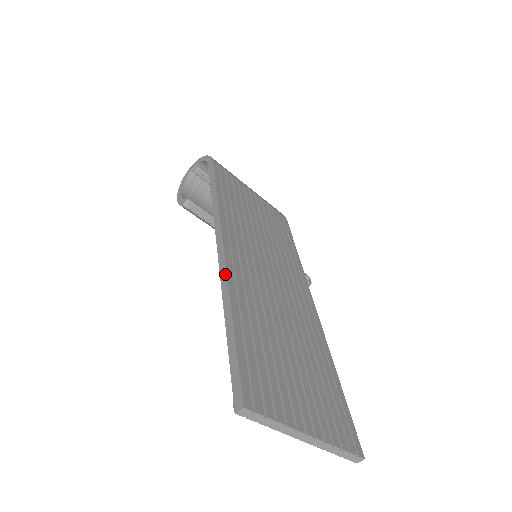
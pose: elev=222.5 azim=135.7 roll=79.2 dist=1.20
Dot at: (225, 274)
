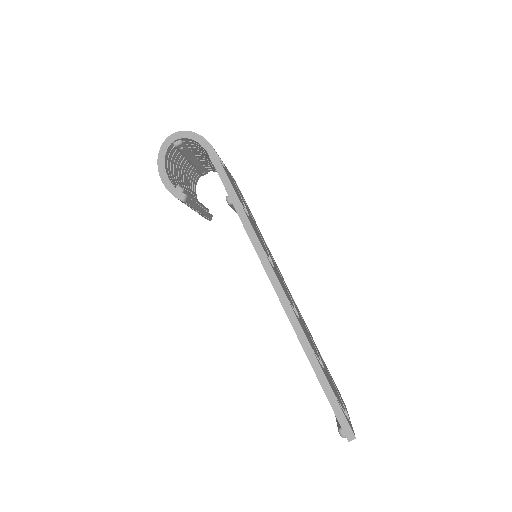
Dot at: (297, 322)
